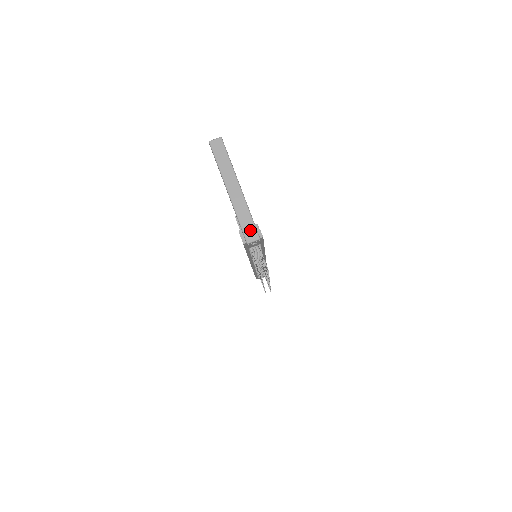
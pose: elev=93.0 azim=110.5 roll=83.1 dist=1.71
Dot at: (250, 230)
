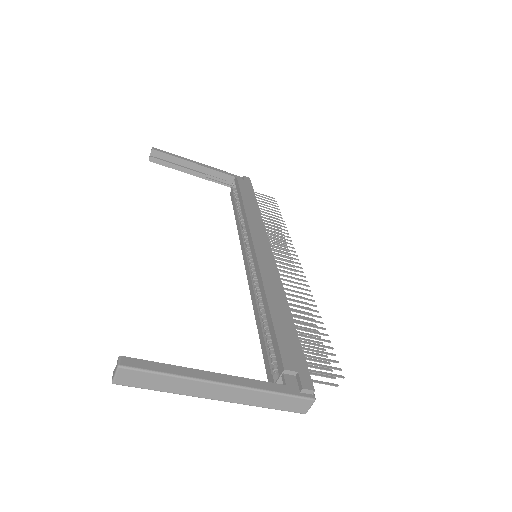
Dot at: (294, 404)
